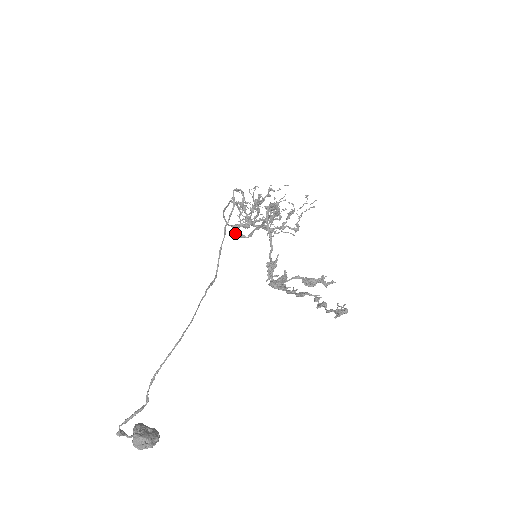
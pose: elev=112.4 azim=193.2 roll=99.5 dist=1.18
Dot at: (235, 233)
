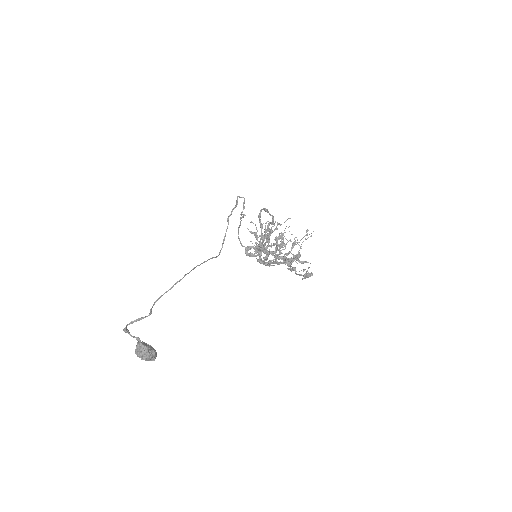
Dot at: (247, 253)
